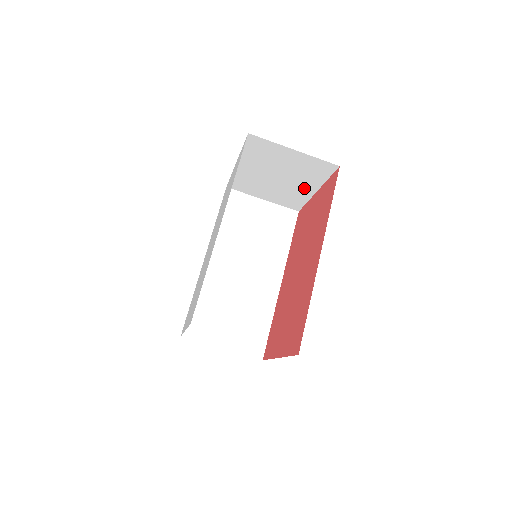
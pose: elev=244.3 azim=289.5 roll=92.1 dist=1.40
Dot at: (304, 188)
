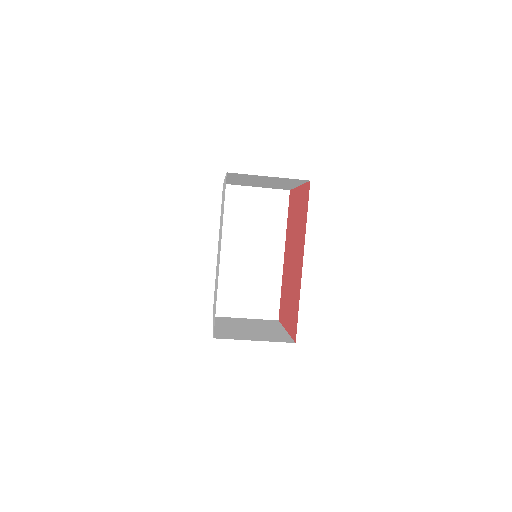
Dot at: (287, 185)
